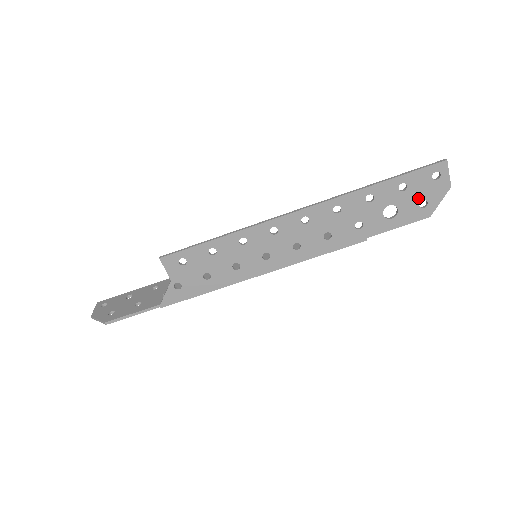
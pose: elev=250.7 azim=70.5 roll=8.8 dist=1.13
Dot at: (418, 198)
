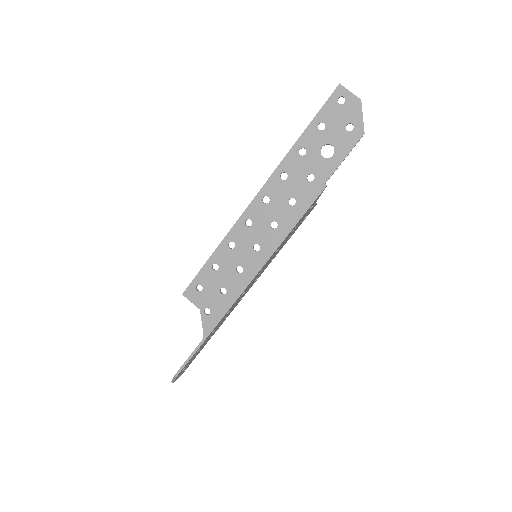
Dot at: (341, 126)
